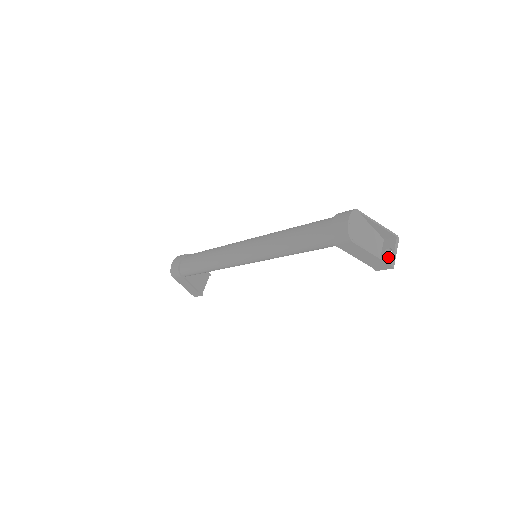
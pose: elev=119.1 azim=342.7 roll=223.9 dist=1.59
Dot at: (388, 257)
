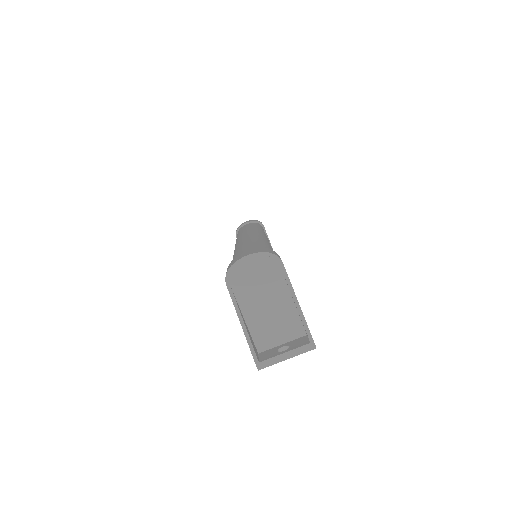
Dot at: (272, 353)
